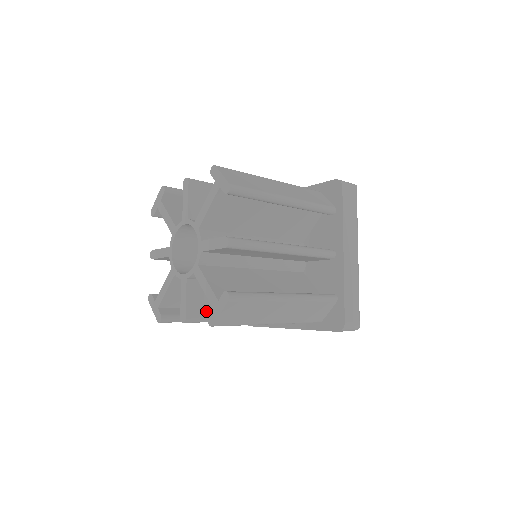
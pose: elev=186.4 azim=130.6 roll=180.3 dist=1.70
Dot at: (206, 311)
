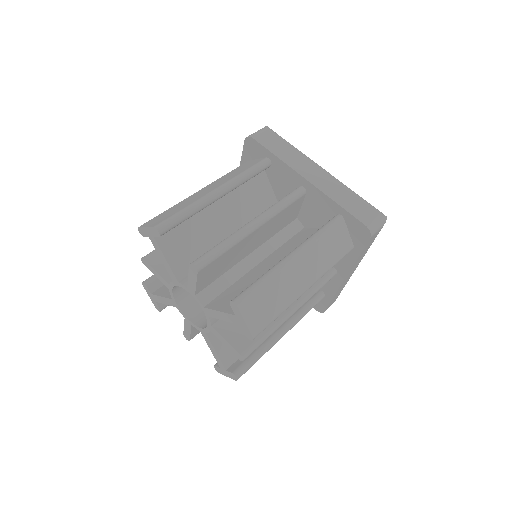
Dot at: occluded
